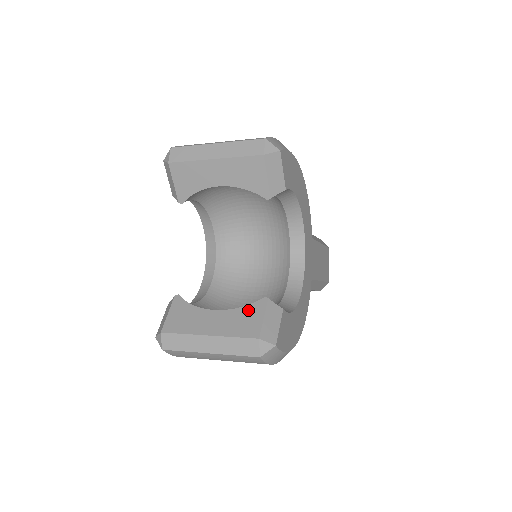
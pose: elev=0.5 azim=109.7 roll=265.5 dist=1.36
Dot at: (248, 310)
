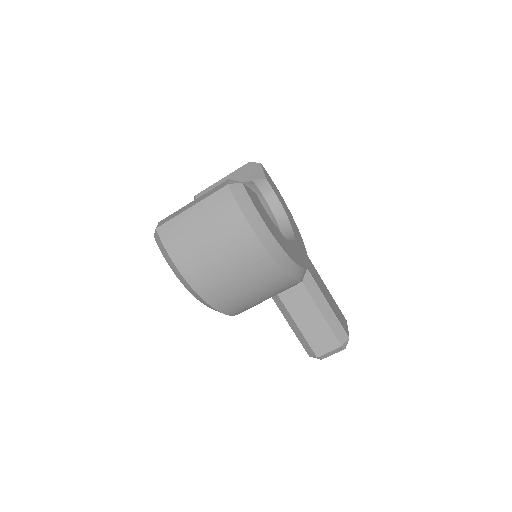
Dot at: occluded
